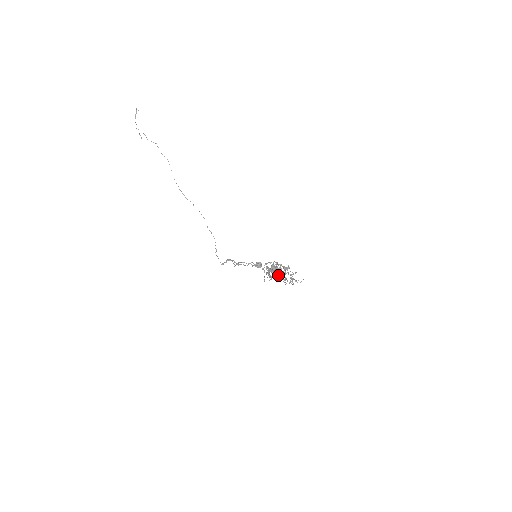
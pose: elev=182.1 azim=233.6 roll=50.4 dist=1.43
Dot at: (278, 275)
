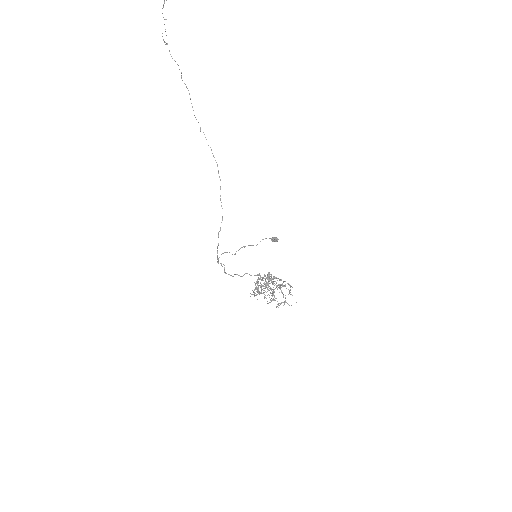
Dot at: occluded
